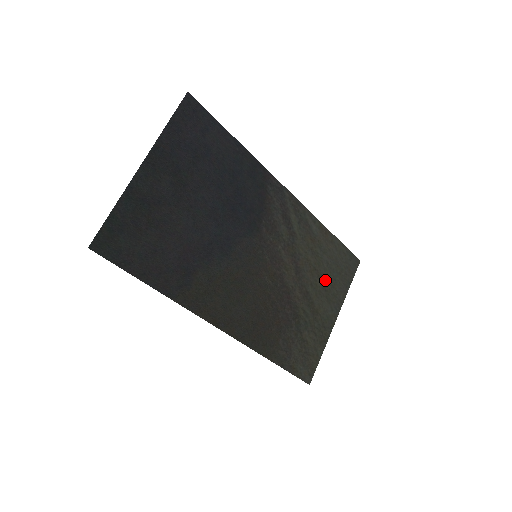
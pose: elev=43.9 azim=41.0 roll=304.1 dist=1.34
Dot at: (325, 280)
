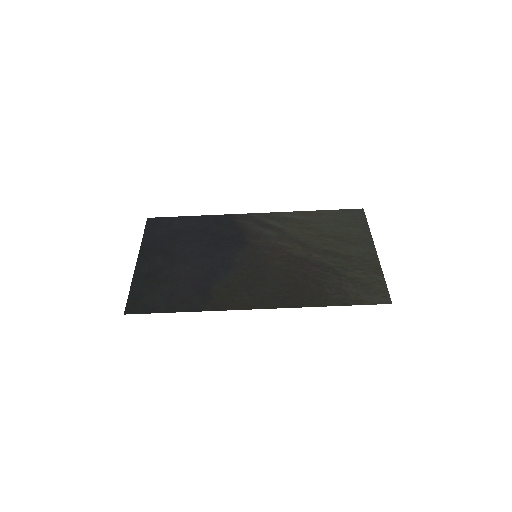
Dot at: (337, 236)
